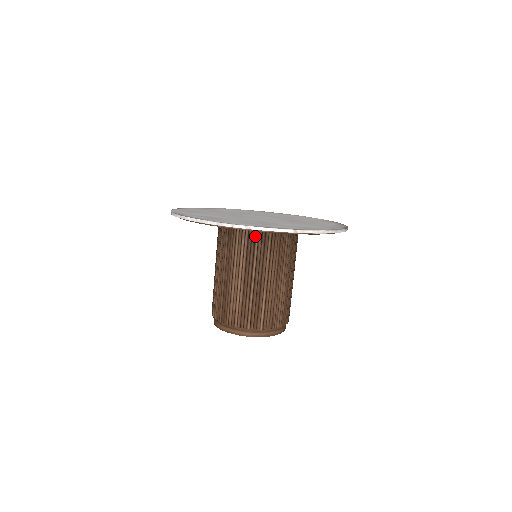
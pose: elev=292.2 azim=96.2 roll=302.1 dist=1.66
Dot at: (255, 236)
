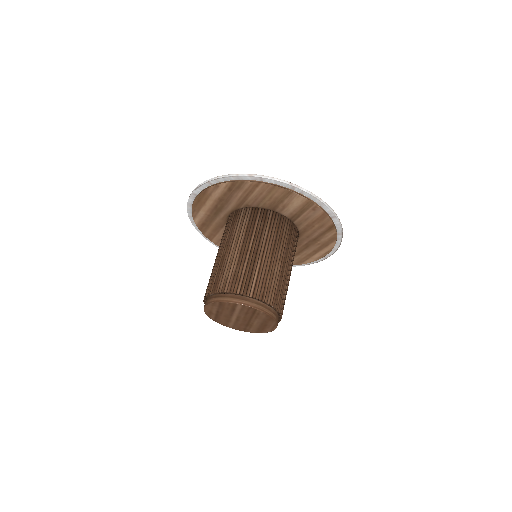
Dot at: (257, 215)
